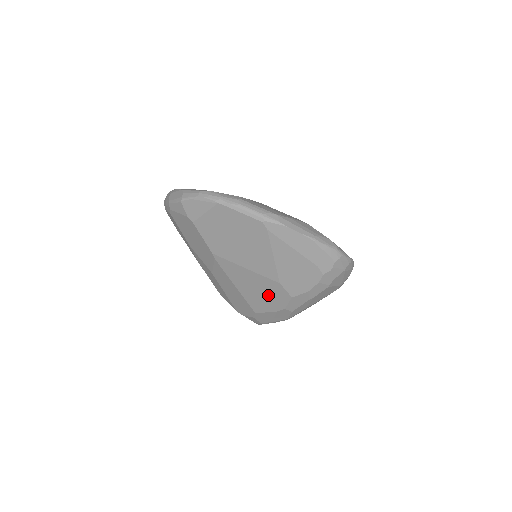
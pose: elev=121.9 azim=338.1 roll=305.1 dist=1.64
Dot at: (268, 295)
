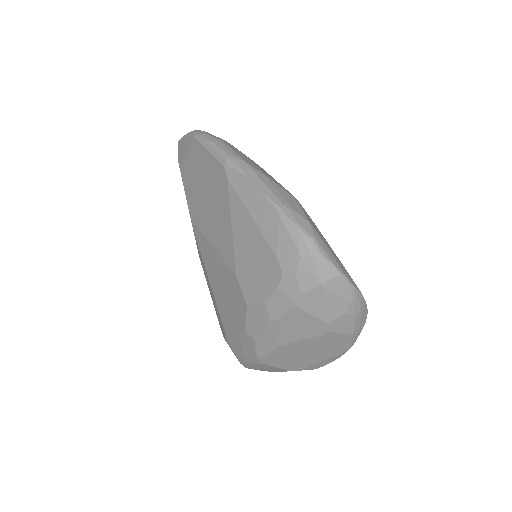
Dot at: (230, 298)
